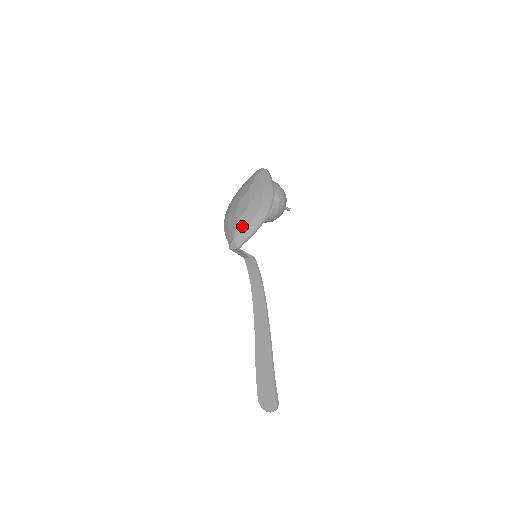
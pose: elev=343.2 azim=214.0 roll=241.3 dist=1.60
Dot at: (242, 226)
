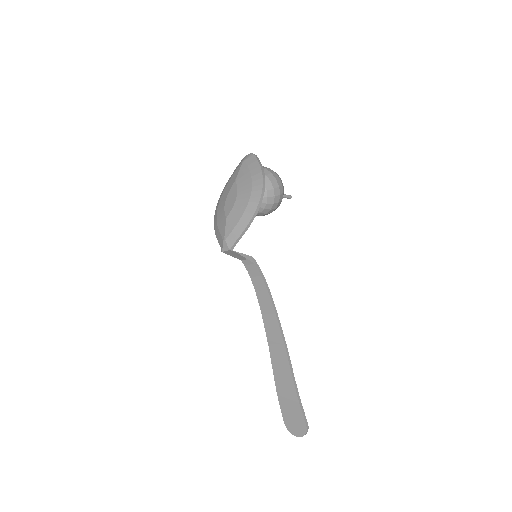
Dot at: (232, 223)
